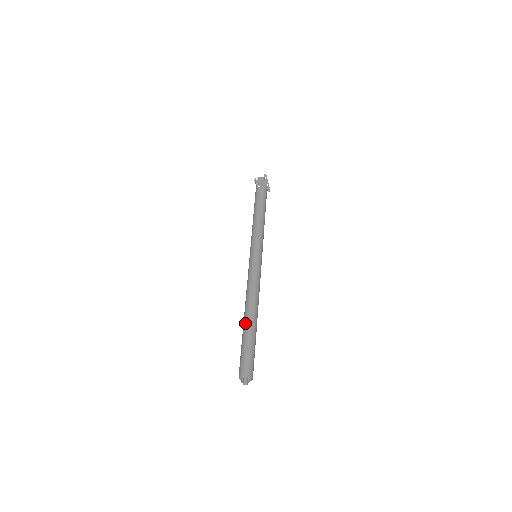
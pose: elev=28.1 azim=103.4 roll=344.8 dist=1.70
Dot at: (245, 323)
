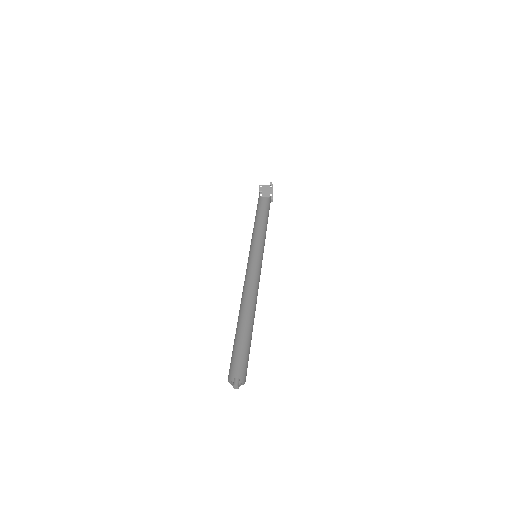
Dot at: (239, 321)
